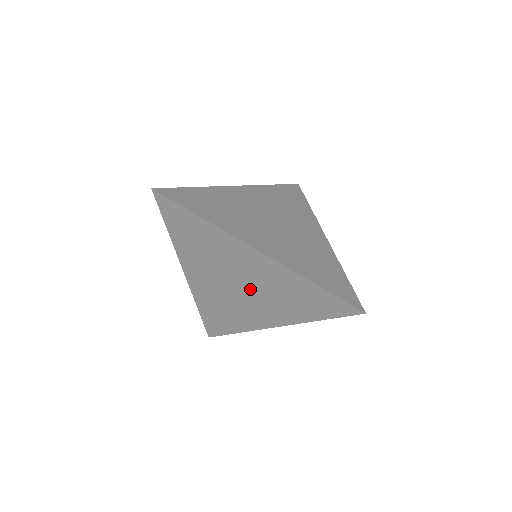
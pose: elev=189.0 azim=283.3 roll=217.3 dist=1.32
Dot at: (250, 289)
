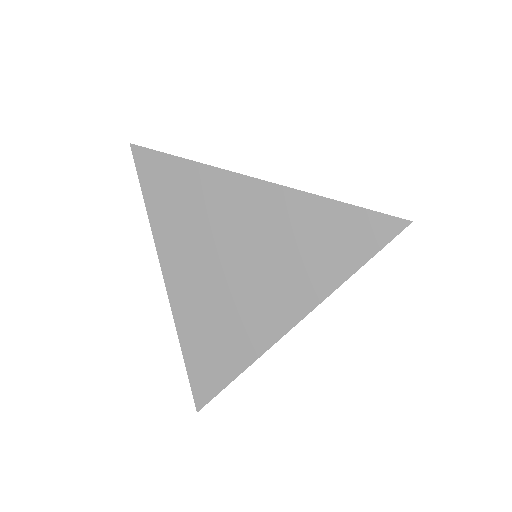
Dot at: (251, 260)
